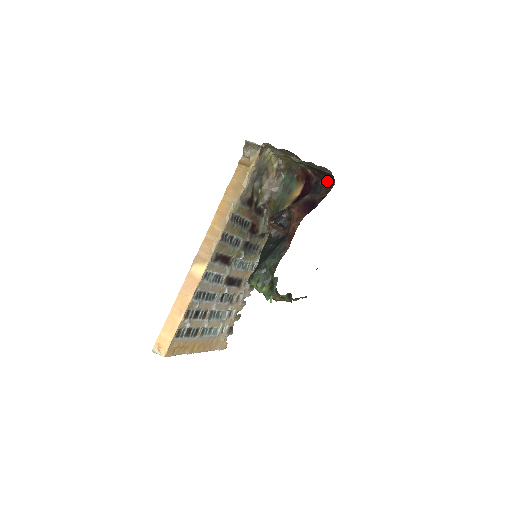
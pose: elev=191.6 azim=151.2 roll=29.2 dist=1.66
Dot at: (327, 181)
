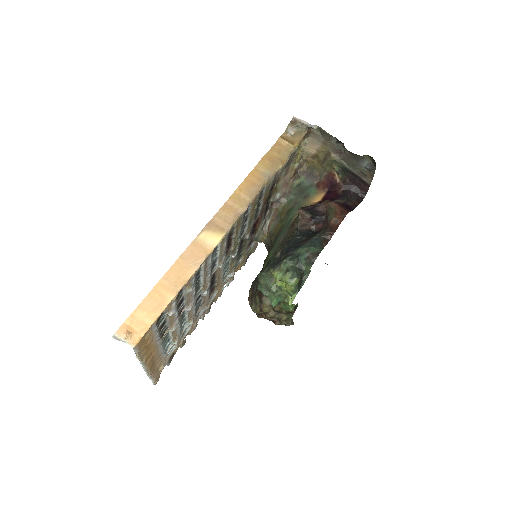
Dot at: (357, 193)
